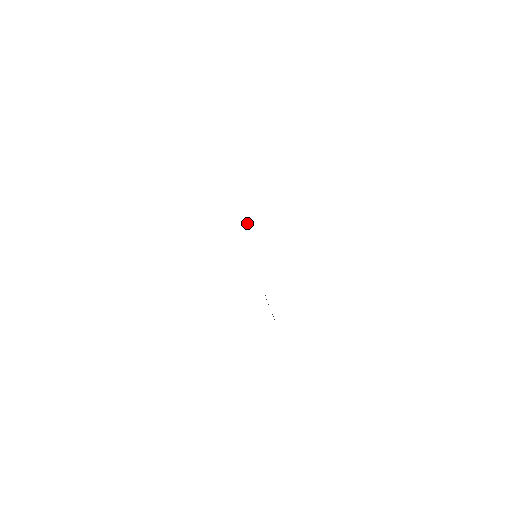
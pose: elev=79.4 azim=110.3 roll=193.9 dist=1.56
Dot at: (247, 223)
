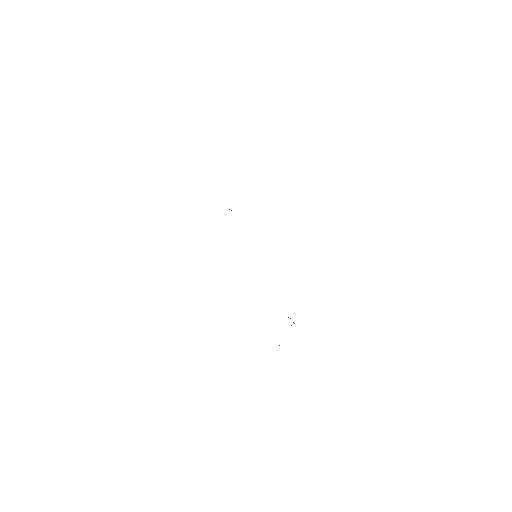
Dot at: (229, 209)
